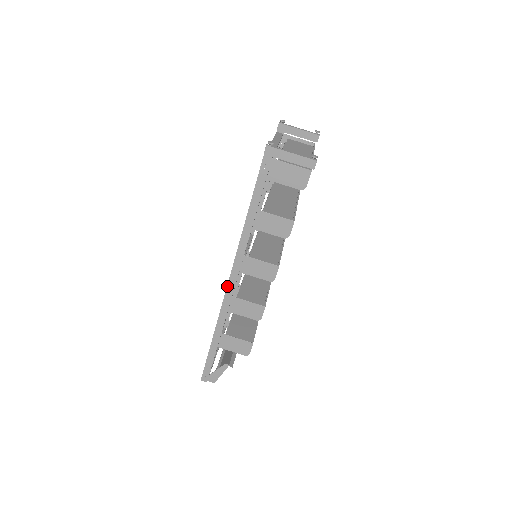
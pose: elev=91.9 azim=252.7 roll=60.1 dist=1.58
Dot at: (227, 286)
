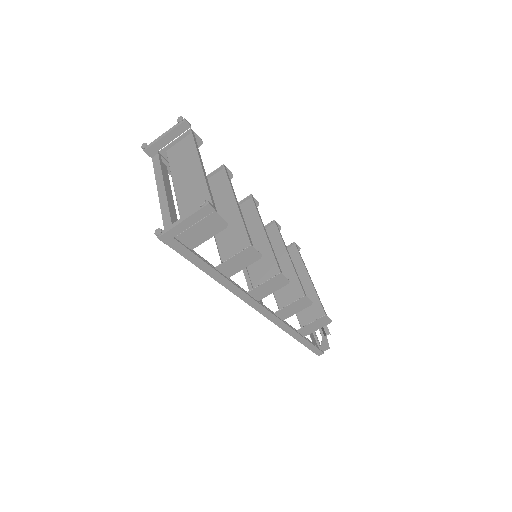
Dot at: (262, 314)
